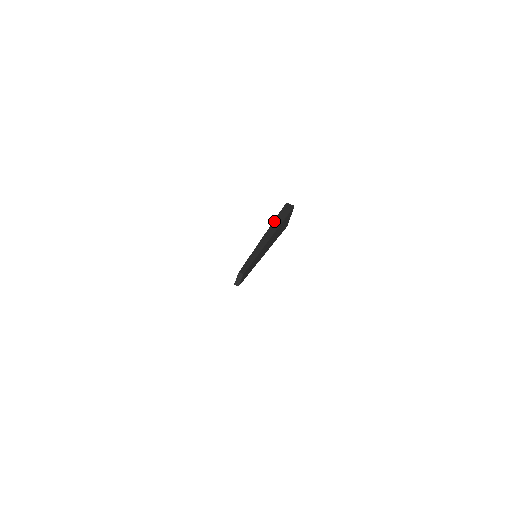
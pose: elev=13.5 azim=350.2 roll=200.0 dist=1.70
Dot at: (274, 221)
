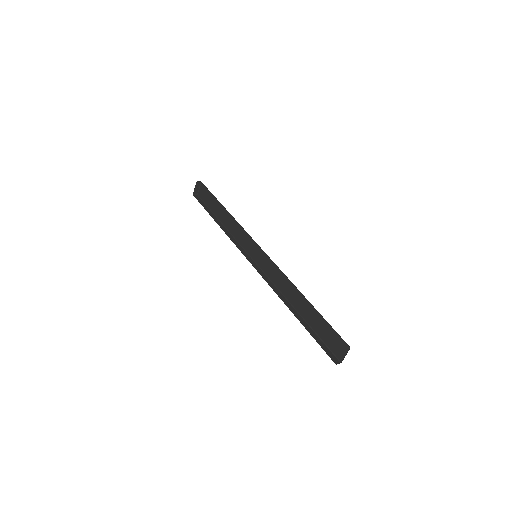
Dot at: occluded
